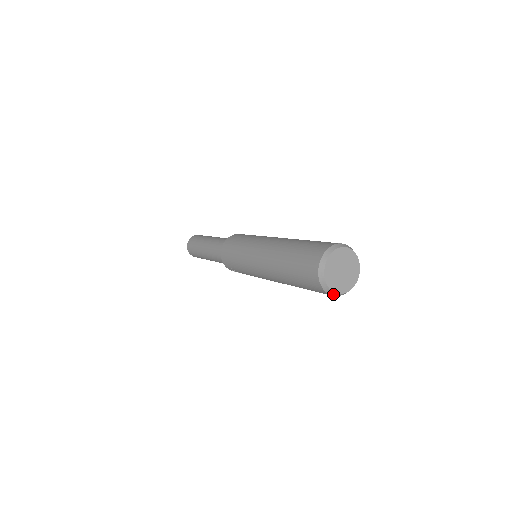
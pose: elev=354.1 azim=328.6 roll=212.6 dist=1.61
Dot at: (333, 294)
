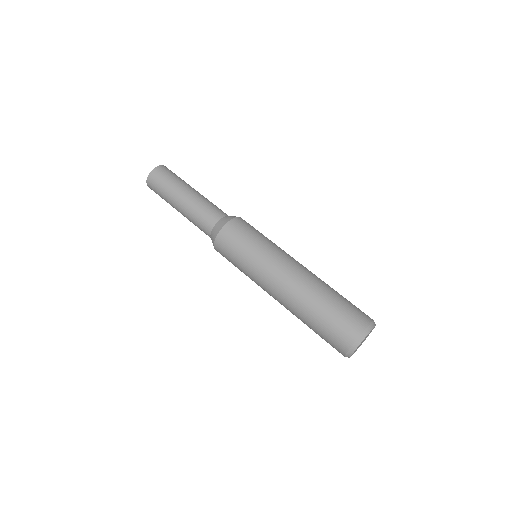
Dot at: occluded
